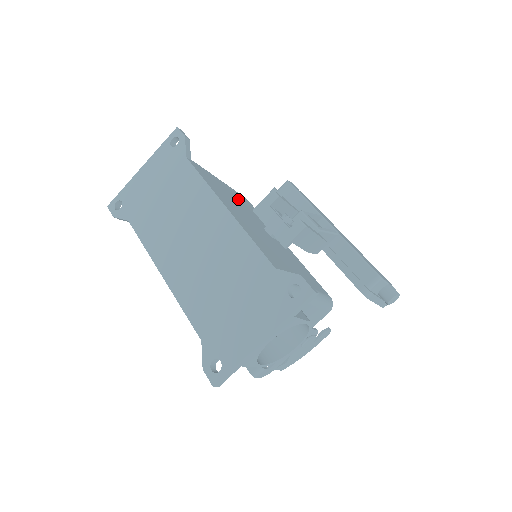
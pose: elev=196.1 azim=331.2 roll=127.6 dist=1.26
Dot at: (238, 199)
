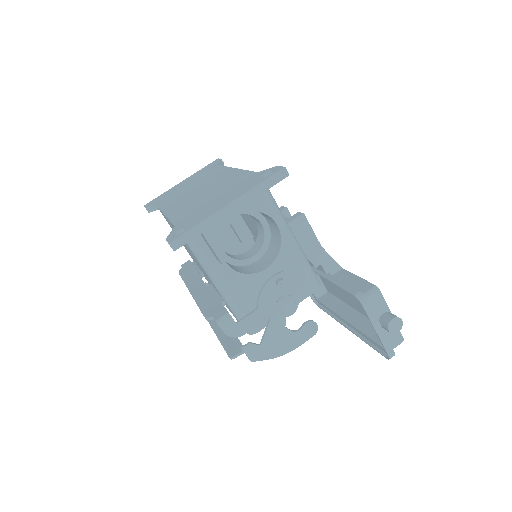
Dot at: occluded
